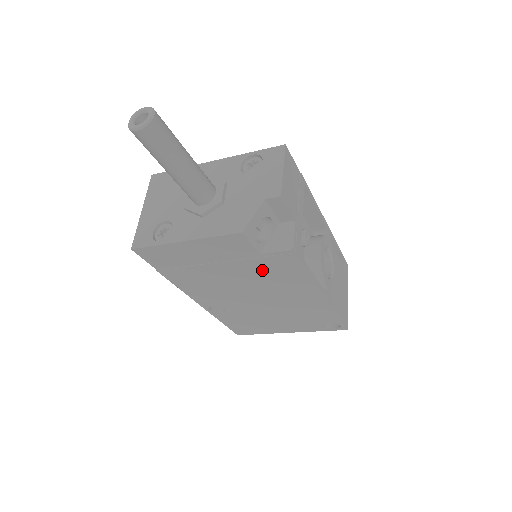
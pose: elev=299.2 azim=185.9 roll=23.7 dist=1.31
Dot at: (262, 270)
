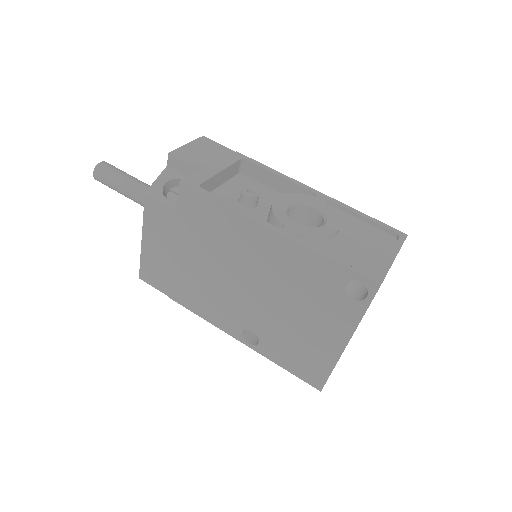
Dot at: (199, 231)
